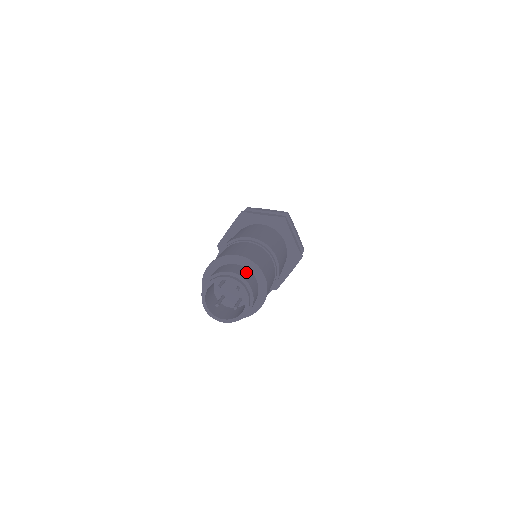
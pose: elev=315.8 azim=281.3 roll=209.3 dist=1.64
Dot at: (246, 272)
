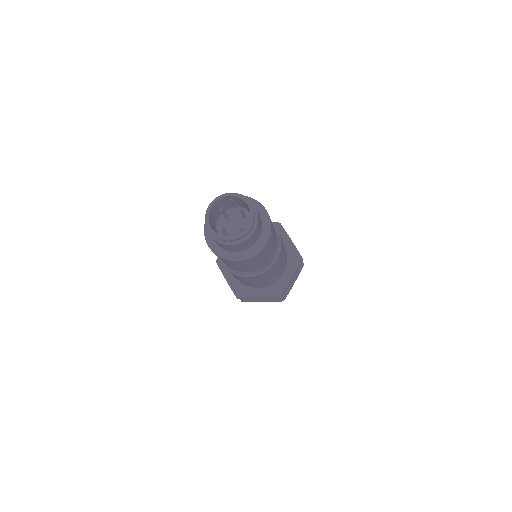
Dot at: occluded
